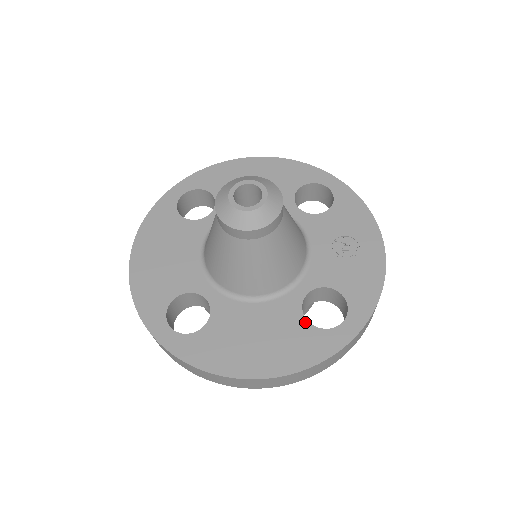
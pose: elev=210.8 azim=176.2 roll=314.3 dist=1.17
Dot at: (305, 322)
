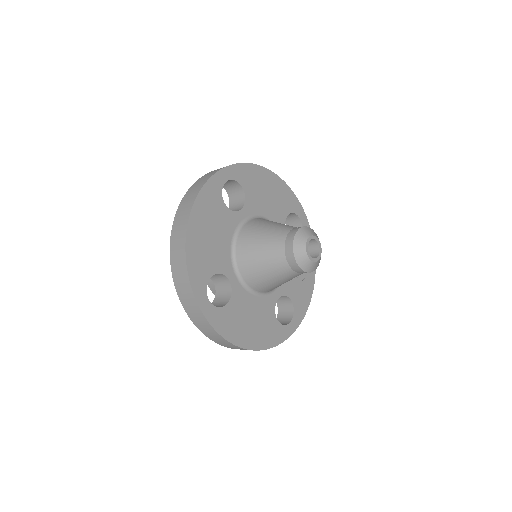
Dot at: (275, 317)
